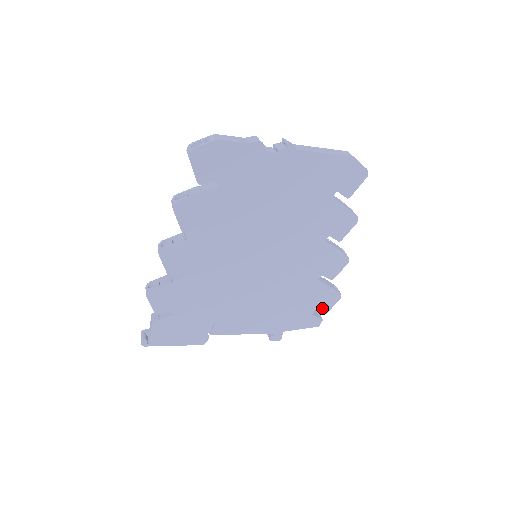
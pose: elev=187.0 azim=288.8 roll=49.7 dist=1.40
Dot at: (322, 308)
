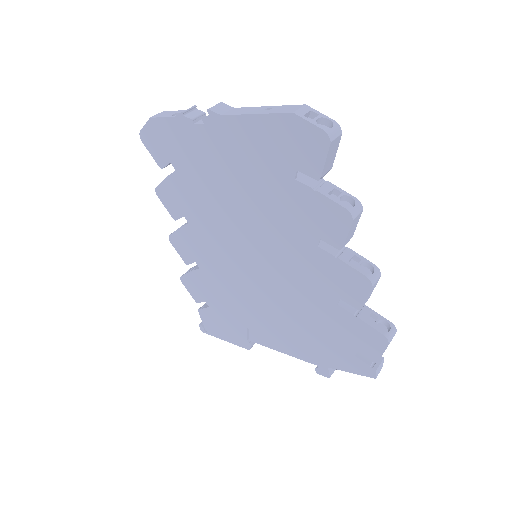
Dot at: (366, 351)
